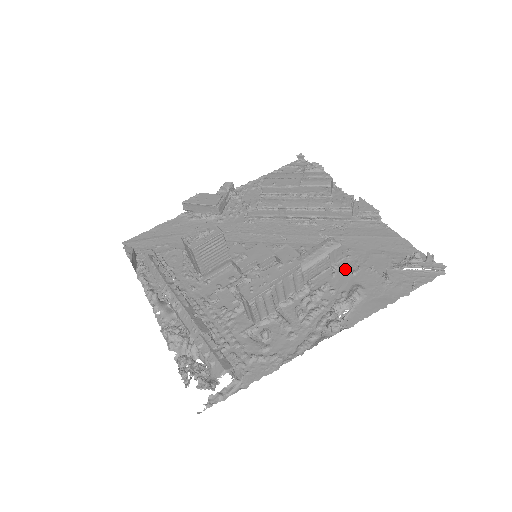
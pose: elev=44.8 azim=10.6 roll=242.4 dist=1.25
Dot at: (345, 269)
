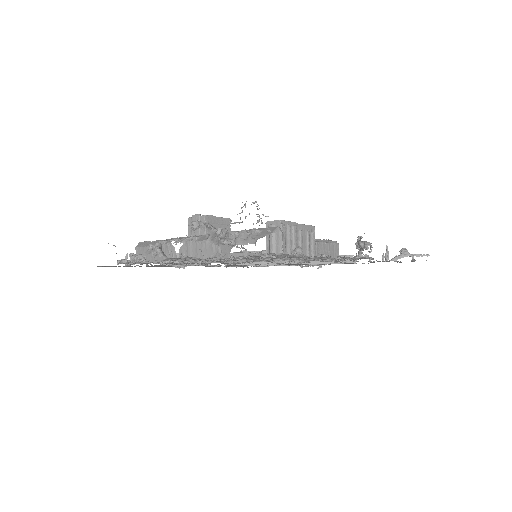
Dot at: occluded
